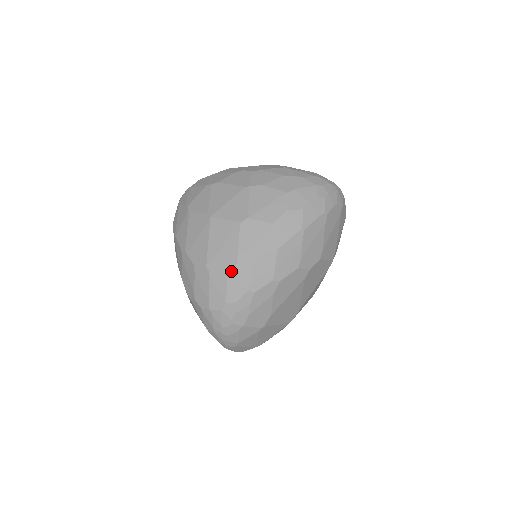
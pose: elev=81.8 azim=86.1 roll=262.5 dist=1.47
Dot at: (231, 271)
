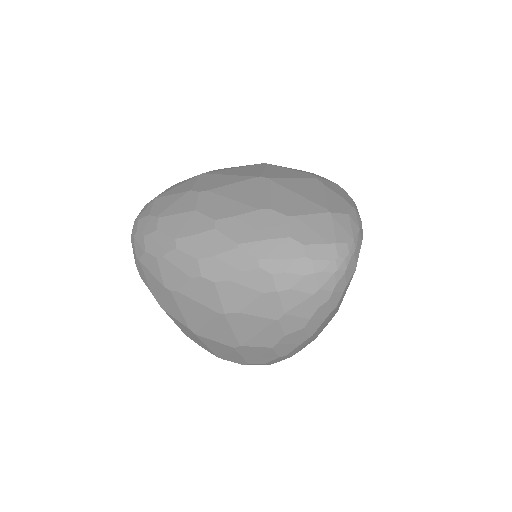
Dot at: occluded
